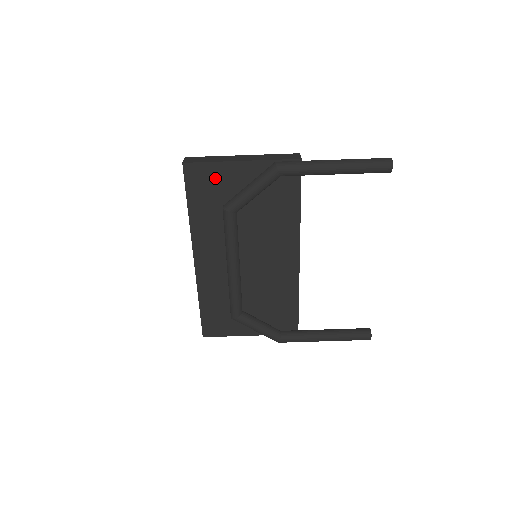
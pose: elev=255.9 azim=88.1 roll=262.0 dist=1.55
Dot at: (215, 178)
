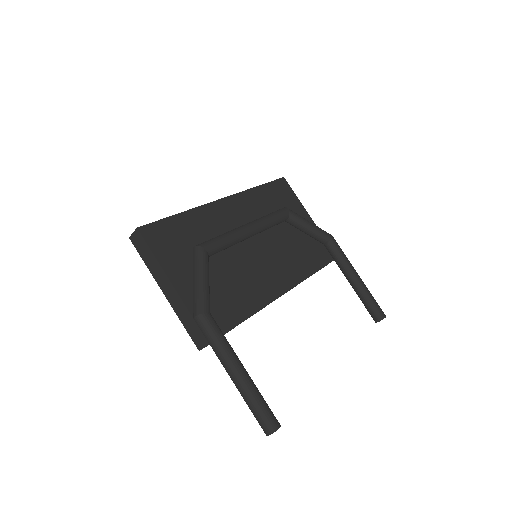
Dot at: (290, 201)
